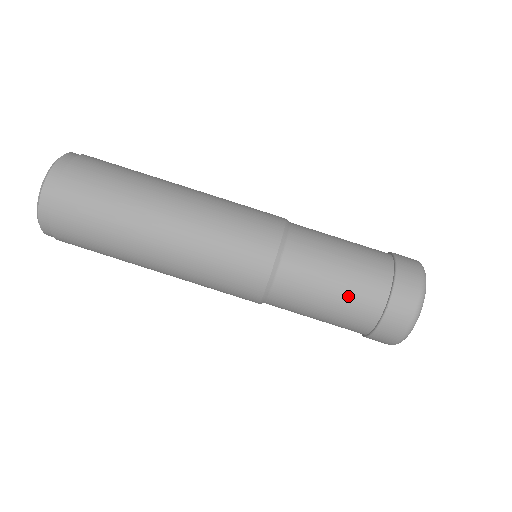
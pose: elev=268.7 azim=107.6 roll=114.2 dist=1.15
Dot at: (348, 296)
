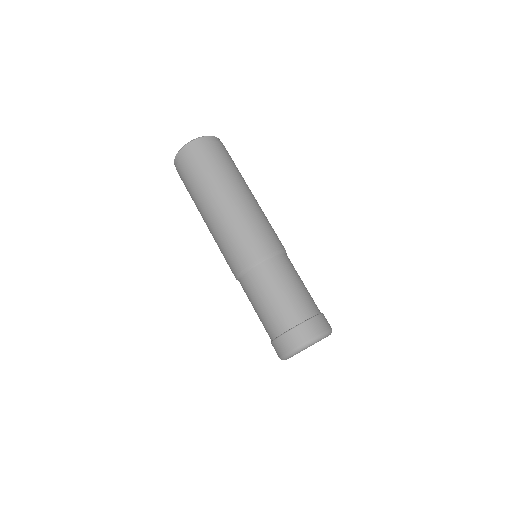
Dot at: (295, 298)
